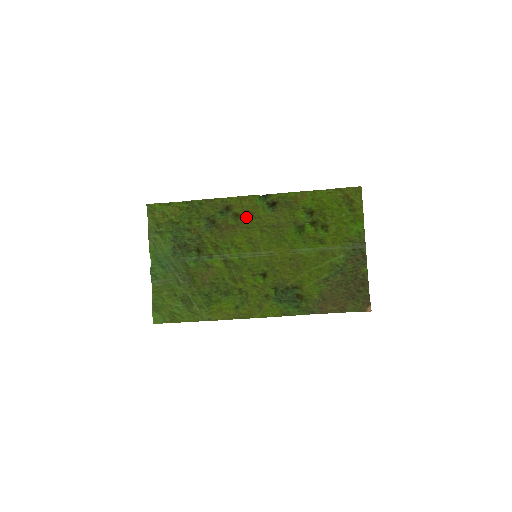
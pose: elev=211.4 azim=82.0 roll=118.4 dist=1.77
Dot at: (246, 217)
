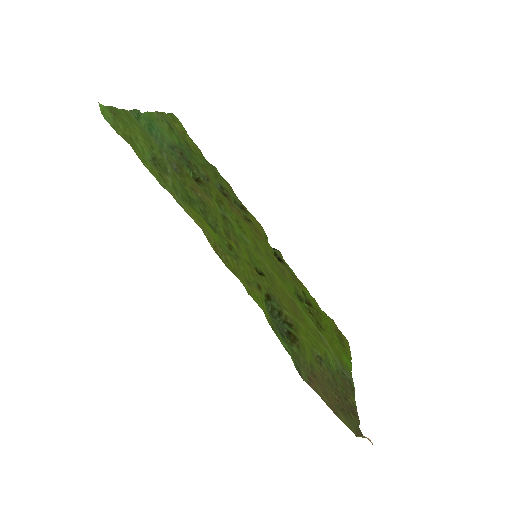
Dot at: (257, 231)
